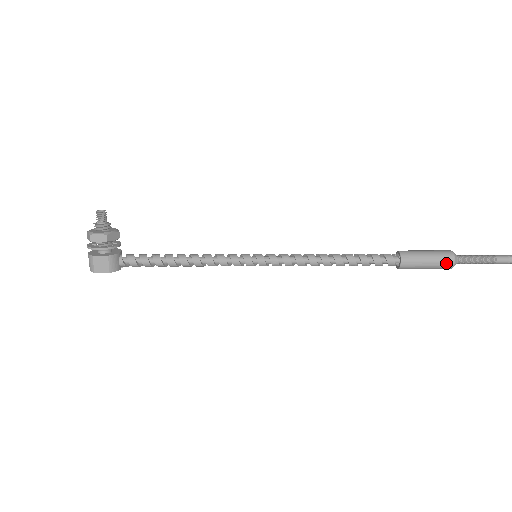
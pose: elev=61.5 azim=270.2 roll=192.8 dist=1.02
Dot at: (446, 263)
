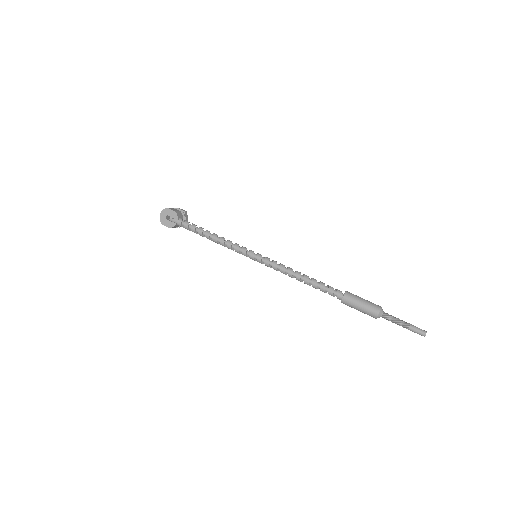
Dot at: (376, 305)
